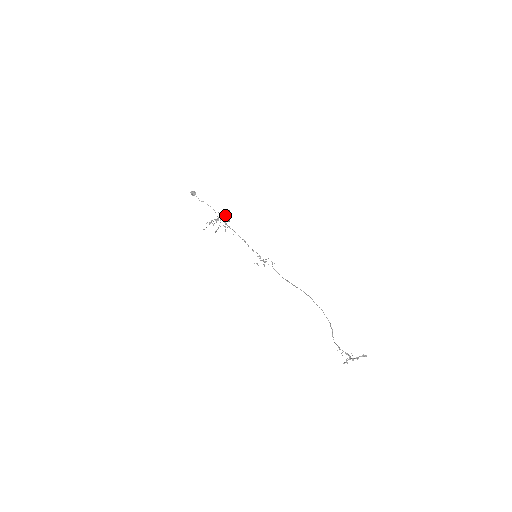
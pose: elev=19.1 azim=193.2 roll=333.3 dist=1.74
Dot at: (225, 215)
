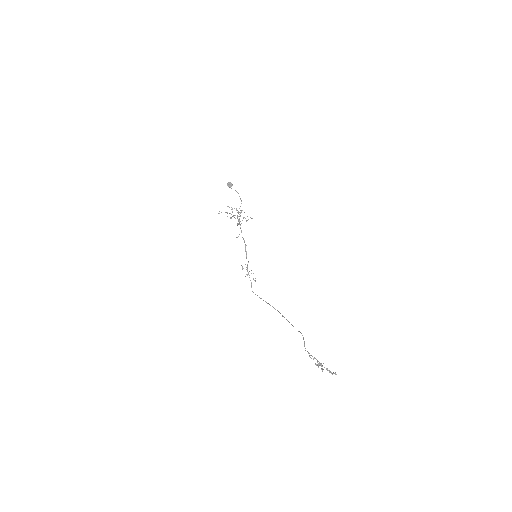
Dot at: (243, 217)
